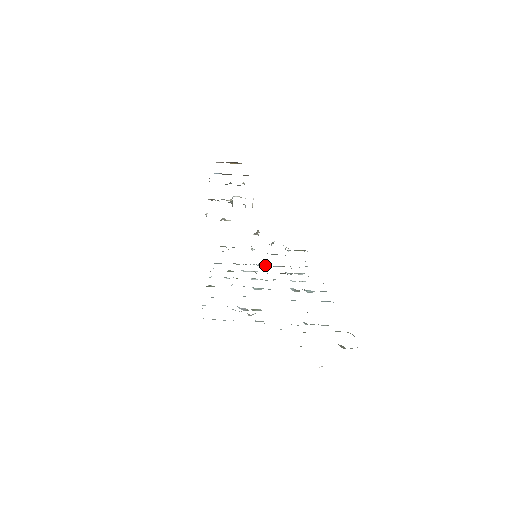
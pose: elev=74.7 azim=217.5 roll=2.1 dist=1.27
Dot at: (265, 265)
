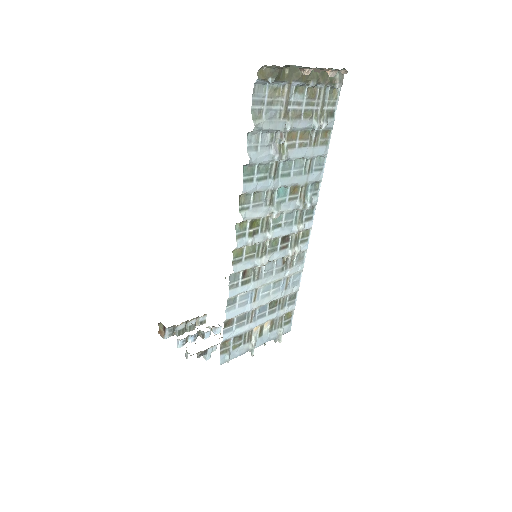
Dot at: (270, 265)
